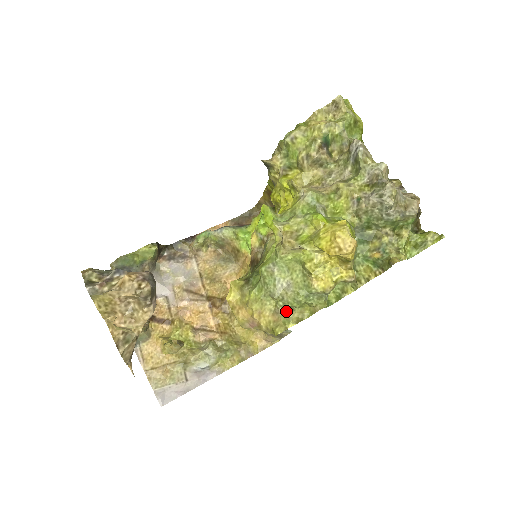
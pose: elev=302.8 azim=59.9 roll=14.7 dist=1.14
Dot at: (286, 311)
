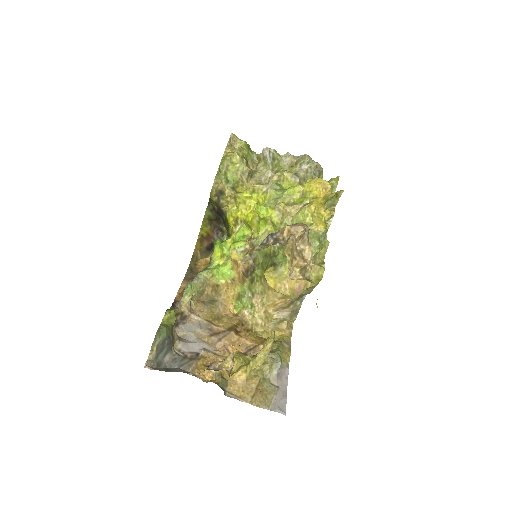
Dot at: (313, 261)
